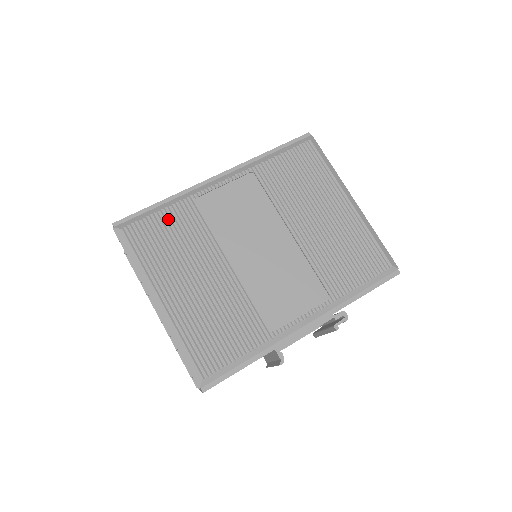
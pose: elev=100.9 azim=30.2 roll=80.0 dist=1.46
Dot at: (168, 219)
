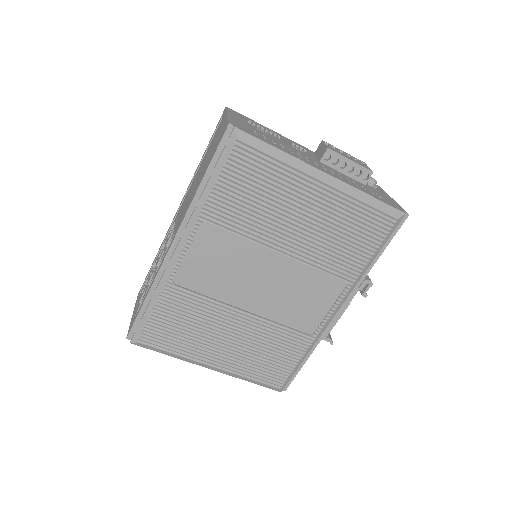
Dot at: (166, 313)
